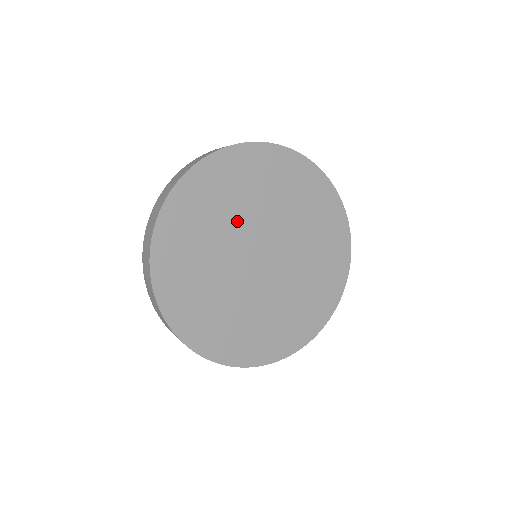
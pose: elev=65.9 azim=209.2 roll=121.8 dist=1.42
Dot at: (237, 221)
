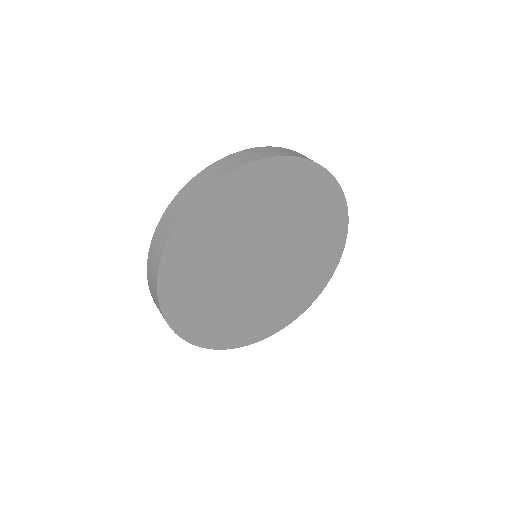
Dot at: (229, 251)
